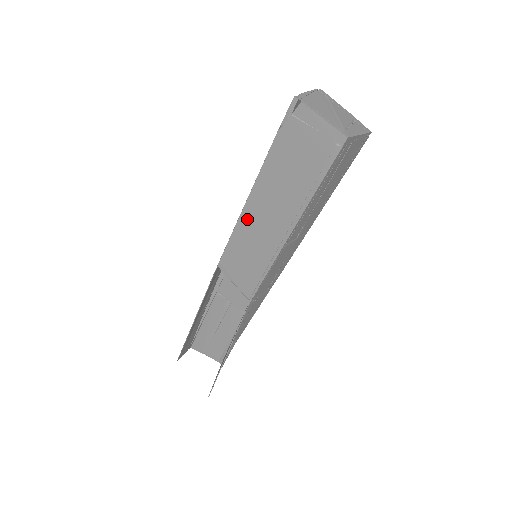
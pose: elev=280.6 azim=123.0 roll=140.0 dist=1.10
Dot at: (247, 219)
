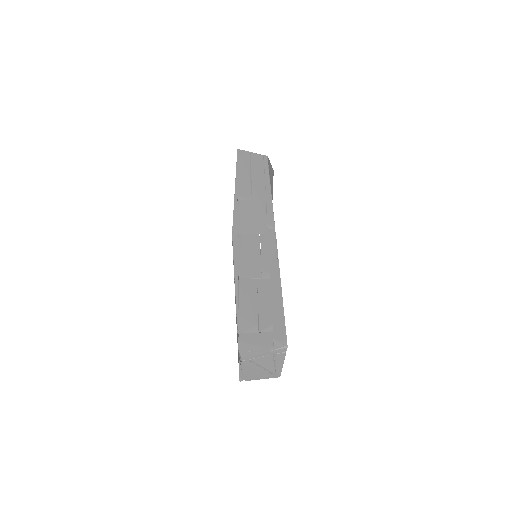
Dot at: occluded
